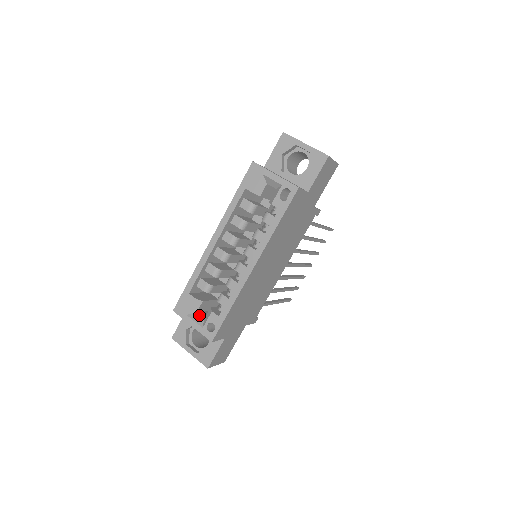
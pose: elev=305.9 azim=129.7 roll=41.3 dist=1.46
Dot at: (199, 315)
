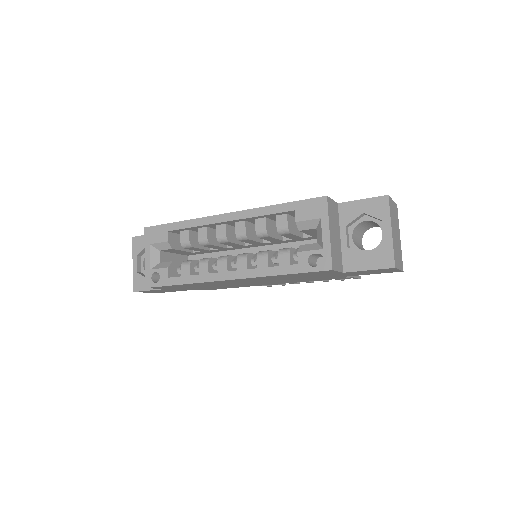
Dot at: (159, 255)
